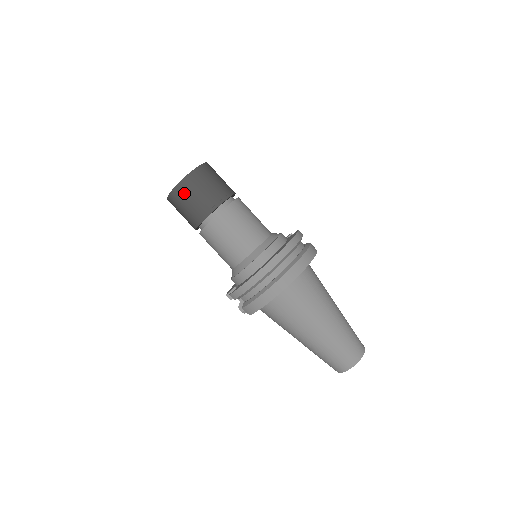
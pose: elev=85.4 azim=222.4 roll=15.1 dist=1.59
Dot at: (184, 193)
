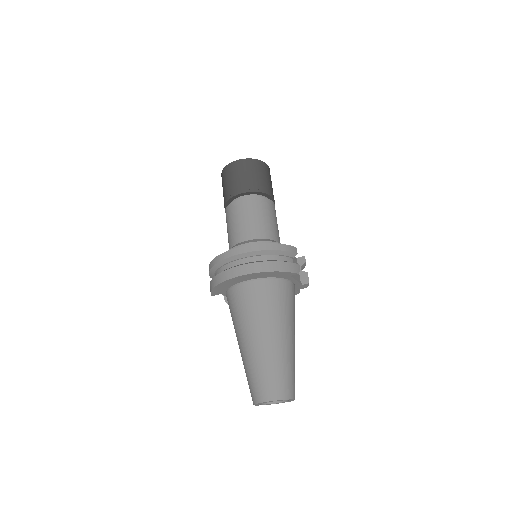
Dot at: (225, 176)
